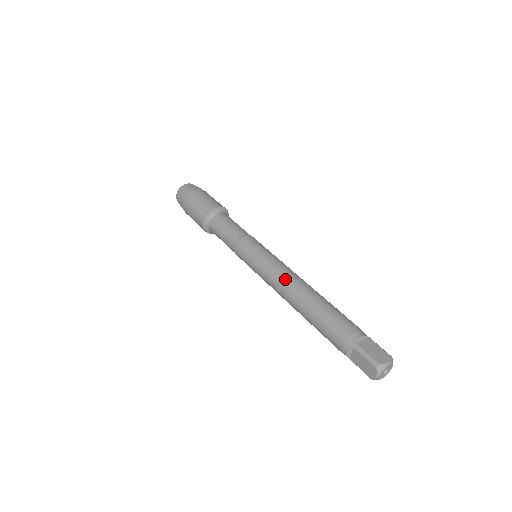
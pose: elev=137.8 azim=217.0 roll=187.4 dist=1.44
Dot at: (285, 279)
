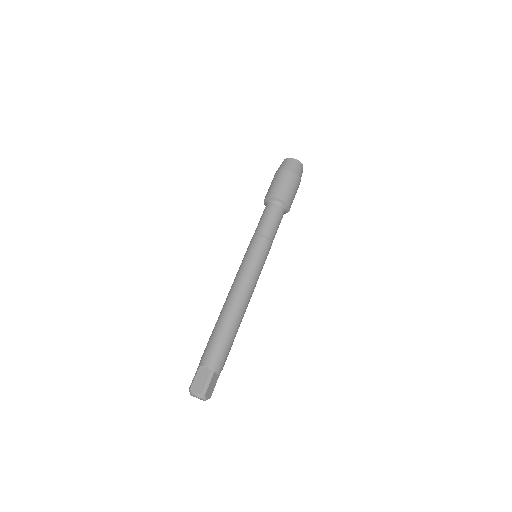
Dot at: (231, 289)
